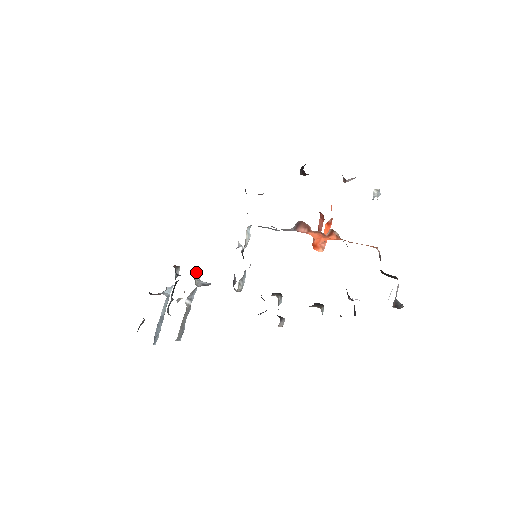
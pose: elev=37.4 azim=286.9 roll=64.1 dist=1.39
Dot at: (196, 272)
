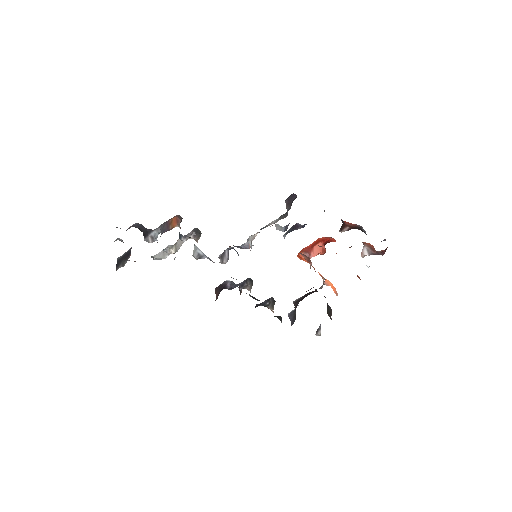
Dot at: occluded
